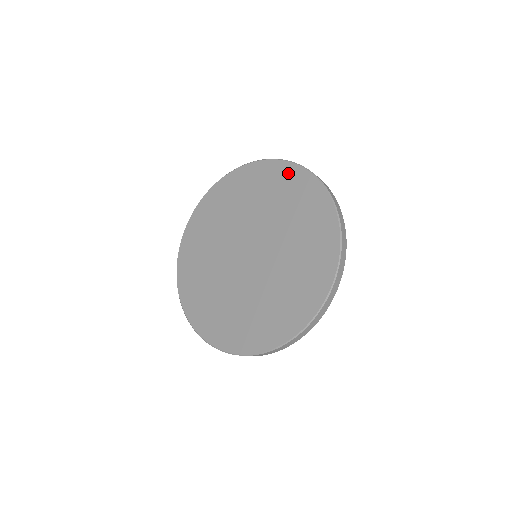
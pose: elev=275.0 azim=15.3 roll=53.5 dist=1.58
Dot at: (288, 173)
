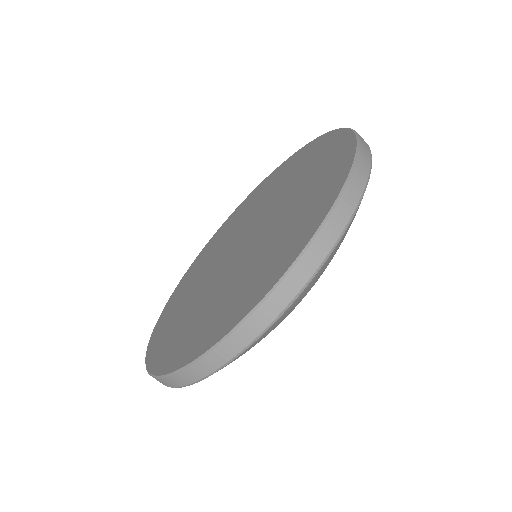
Dot at: (336, 143)
